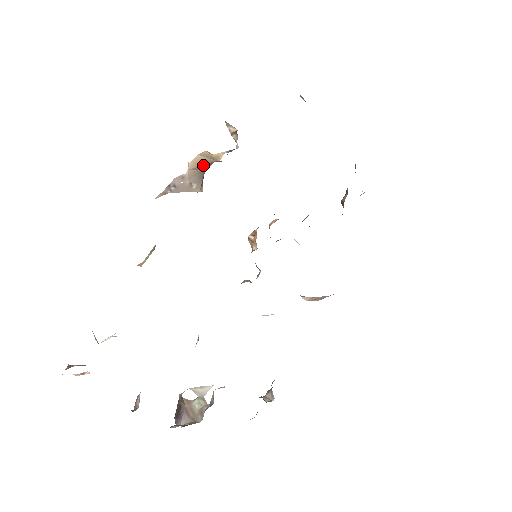
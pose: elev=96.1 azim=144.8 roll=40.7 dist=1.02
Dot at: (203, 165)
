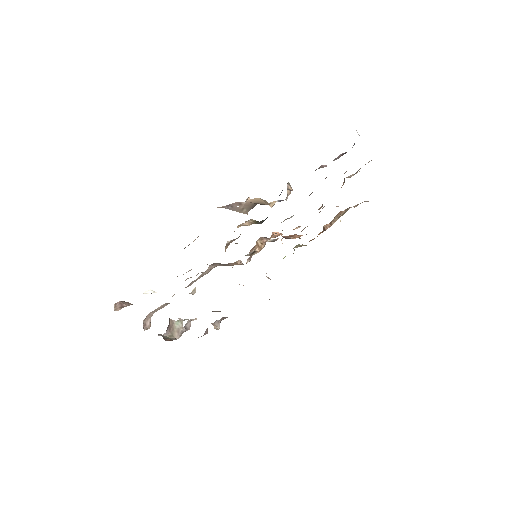
Dot at: (258, 203)
